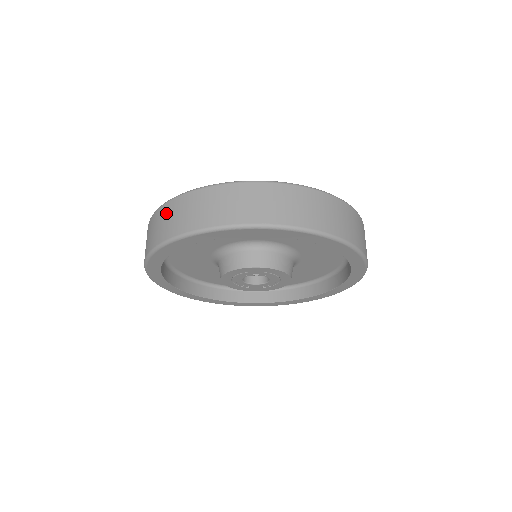
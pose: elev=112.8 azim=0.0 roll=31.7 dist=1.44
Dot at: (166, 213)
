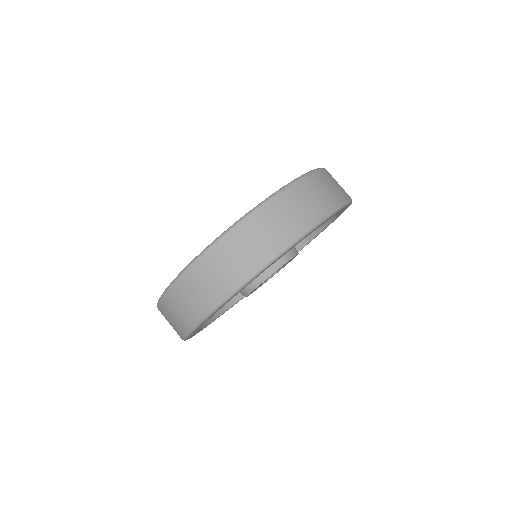
Dot at: occluded
